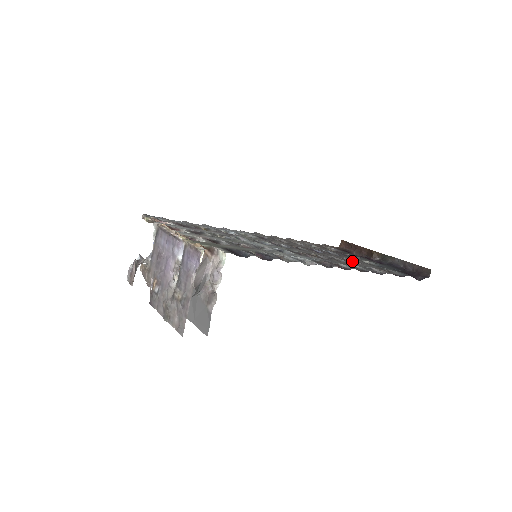
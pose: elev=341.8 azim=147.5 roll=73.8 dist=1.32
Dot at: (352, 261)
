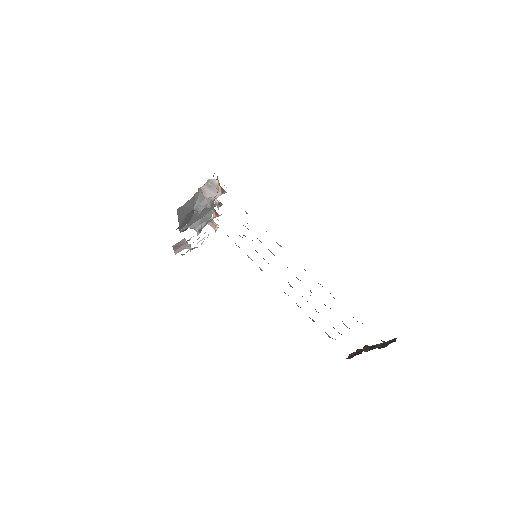
Dot at: (330, 308)
